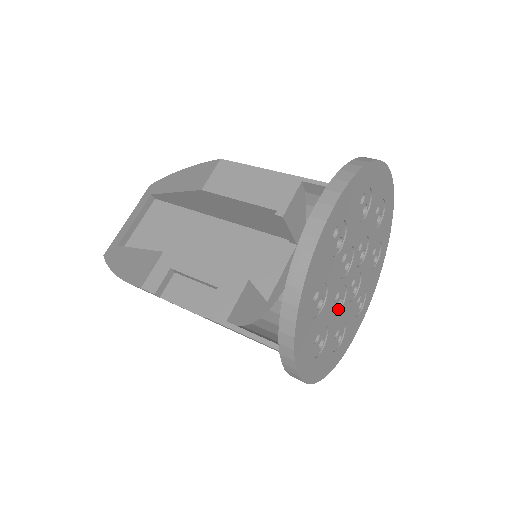
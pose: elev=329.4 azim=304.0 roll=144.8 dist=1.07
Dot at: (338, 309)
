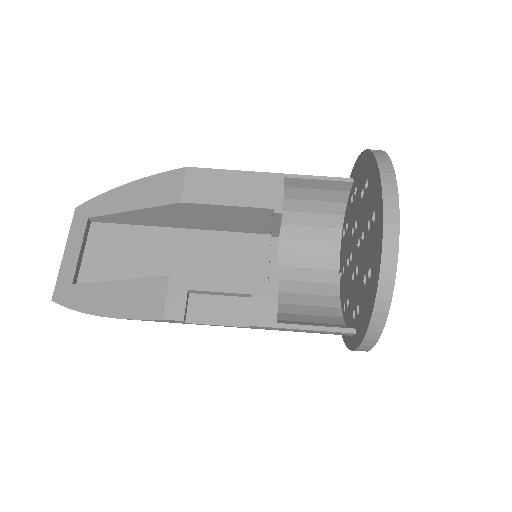
Dot at: occluded
